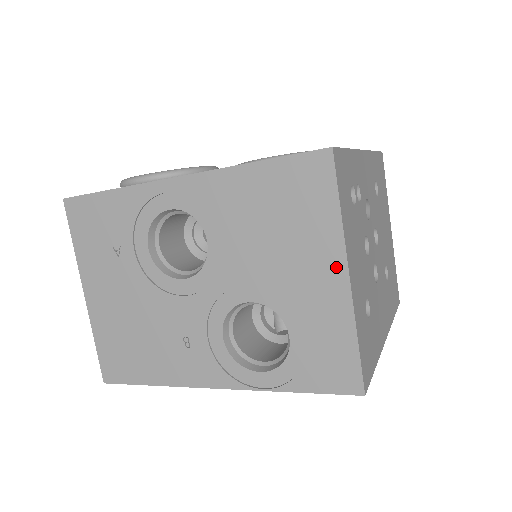
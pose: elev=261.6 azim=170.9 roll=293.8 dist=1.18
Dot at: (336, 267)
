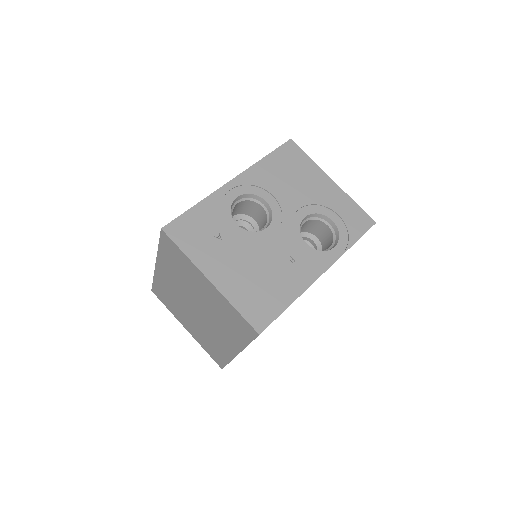
Dot at: (326, 179)
